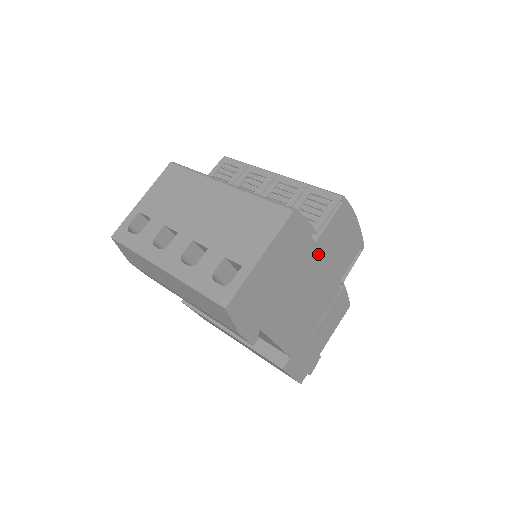
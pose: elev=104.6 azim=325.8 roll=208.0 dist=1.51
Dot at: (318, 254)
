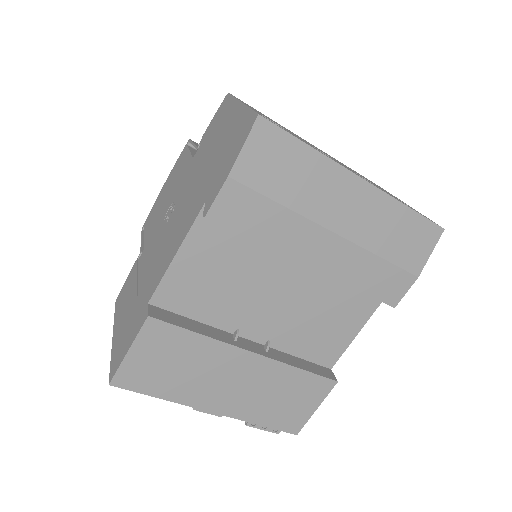
Dot at: occluded
